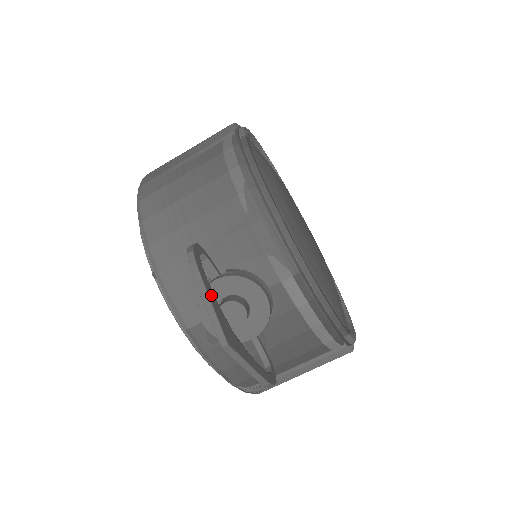
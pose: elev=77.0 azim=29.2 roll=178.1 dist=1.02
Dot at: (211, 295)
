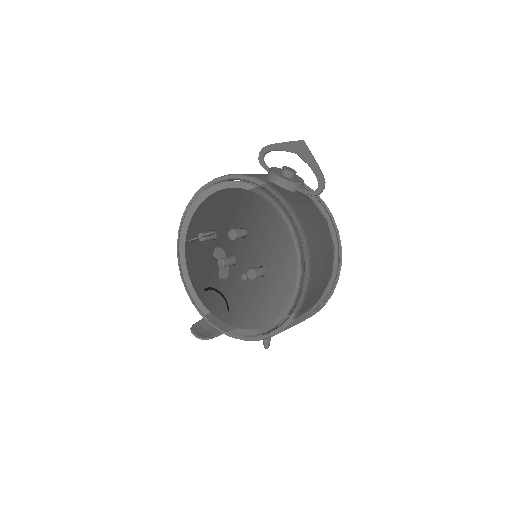
Dot at: (283, 146)
